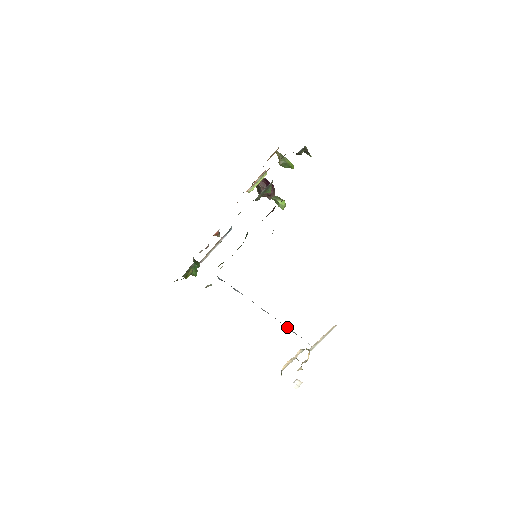
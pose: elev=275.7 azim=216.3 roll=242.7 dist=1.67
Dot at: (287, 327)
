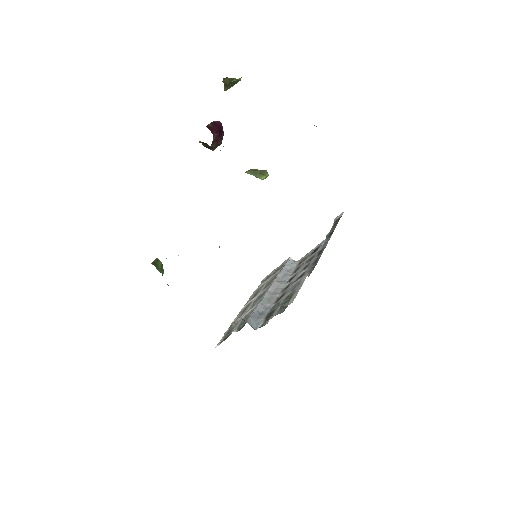
Dot at: (283, 272)
